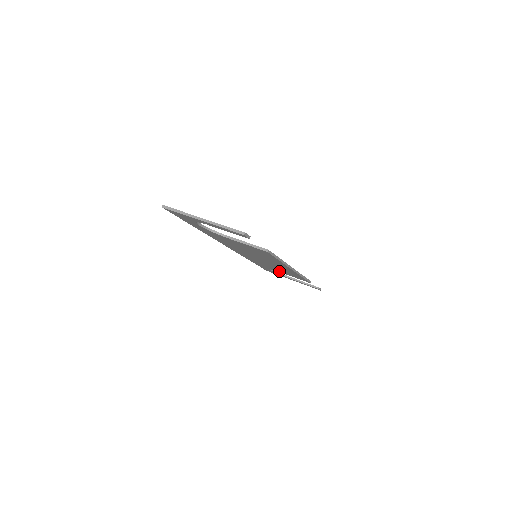
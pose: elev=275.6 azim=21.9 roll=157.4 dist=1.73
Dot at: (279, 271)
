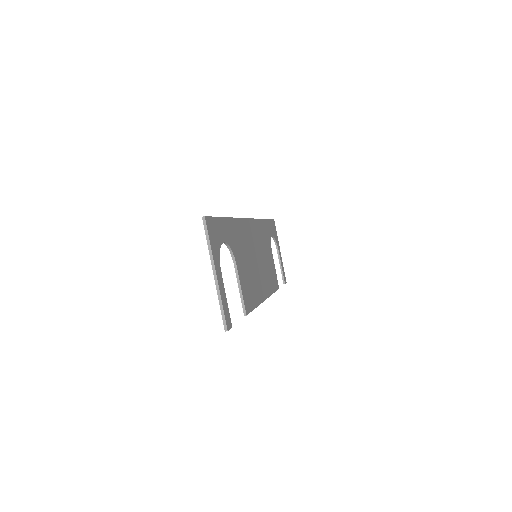
Dot at: occluded
